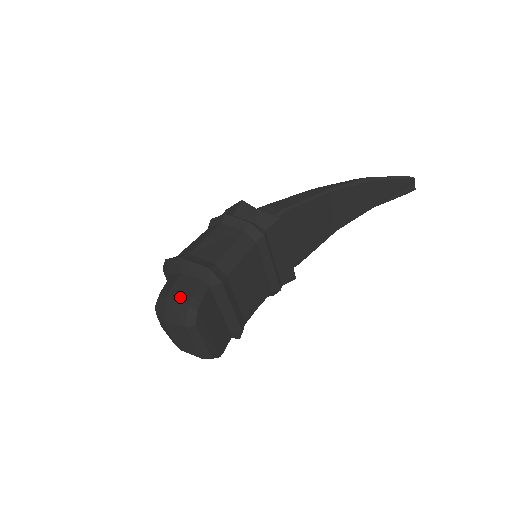
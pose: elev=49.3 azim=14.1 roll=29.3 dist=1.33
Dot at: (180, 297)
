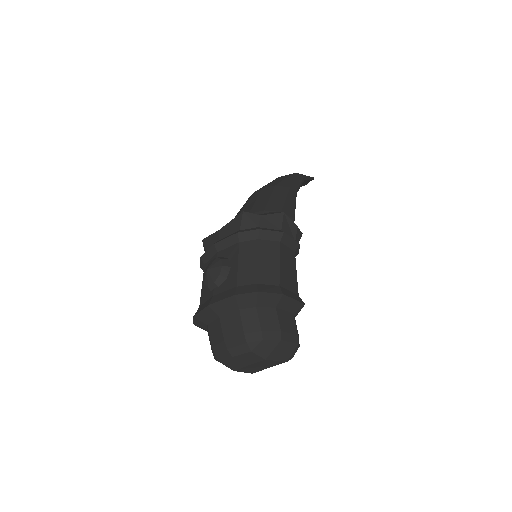
Dot at: (291, 337)
